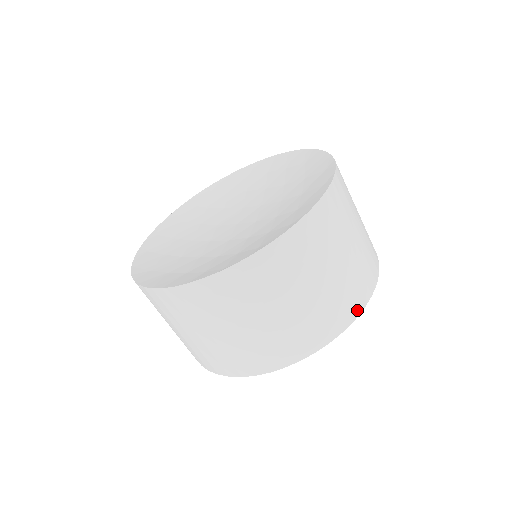
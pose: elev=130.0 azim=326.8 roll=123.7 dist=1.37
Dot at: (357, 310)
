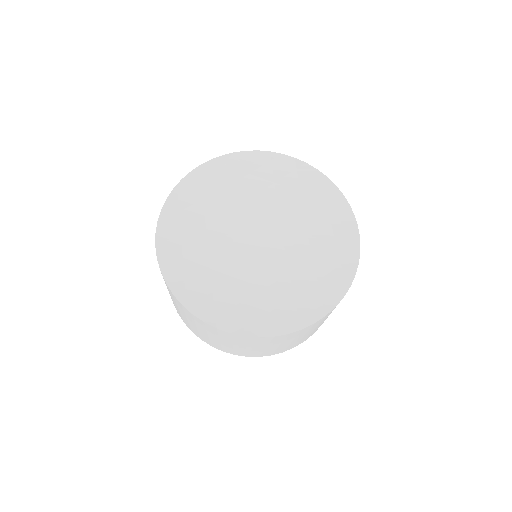
Dot at: (251, 356)
